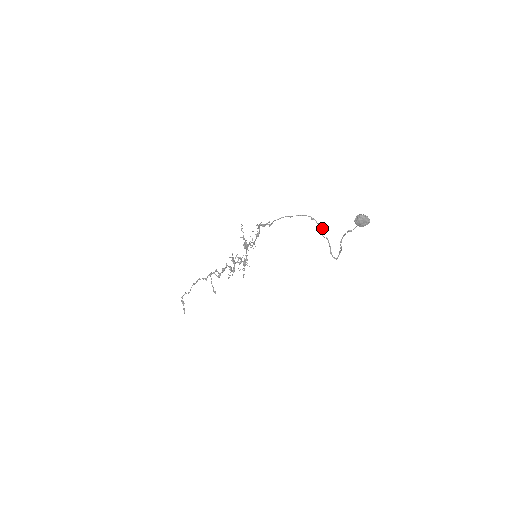
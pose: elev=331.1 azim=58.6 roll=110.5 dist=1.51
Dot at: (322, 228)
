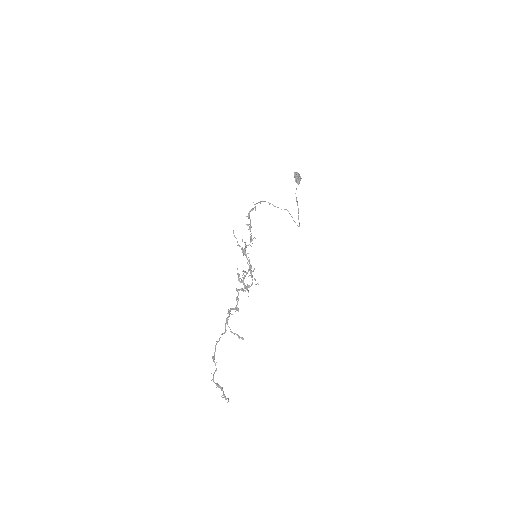
Dot at: (278, 207)
